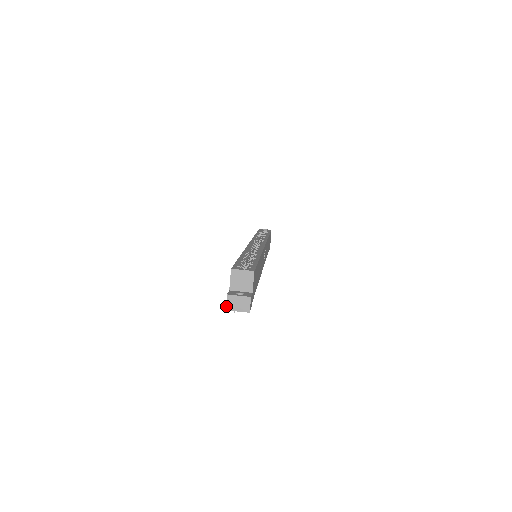
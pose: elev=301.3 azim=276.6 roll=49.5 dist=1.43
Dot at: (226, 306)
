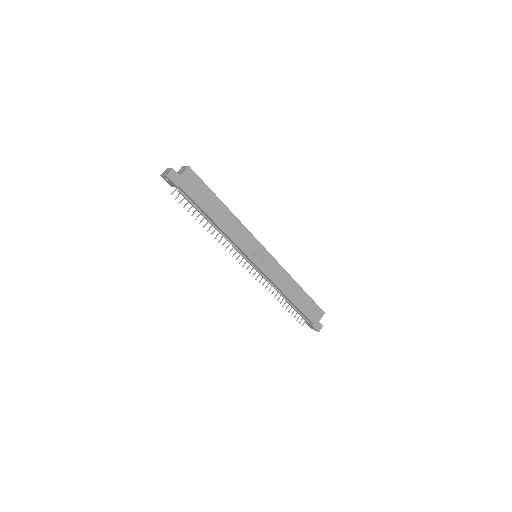
Dot at: (162, 174)
